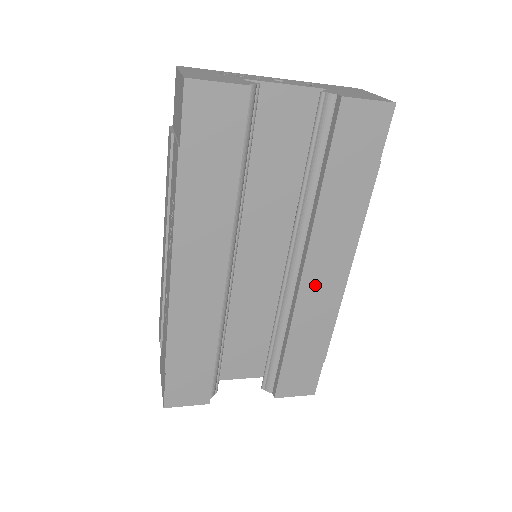
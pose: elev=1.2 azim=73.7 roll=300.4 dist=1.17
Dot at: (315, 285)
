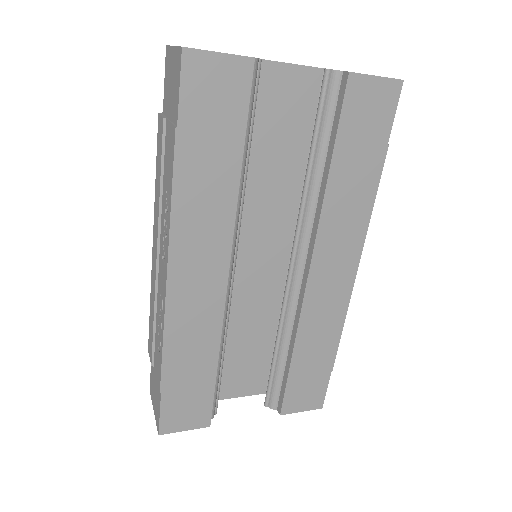
Dot at: (322, 284)
